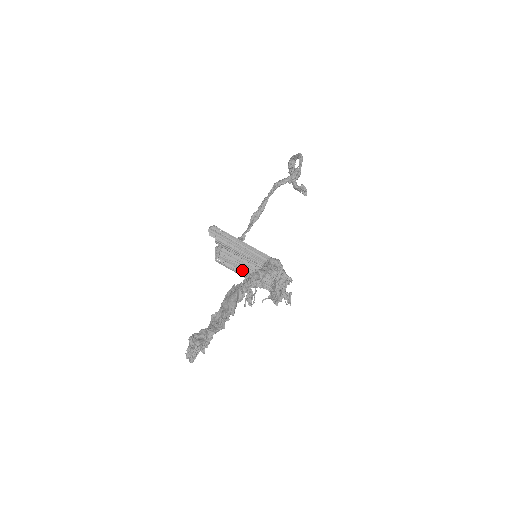
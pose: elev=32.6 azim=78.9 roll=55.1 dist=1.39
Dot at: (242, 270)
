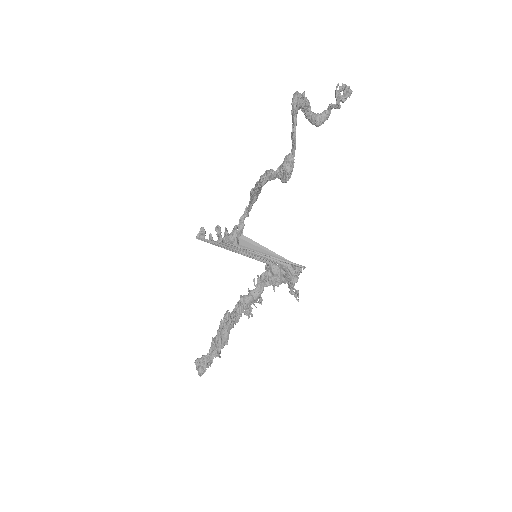
Dot at: occluded
